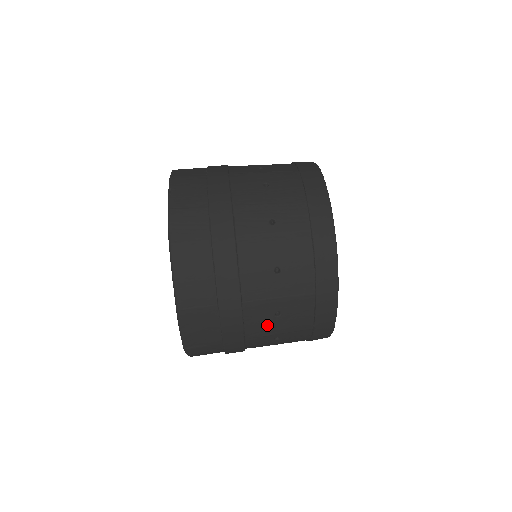
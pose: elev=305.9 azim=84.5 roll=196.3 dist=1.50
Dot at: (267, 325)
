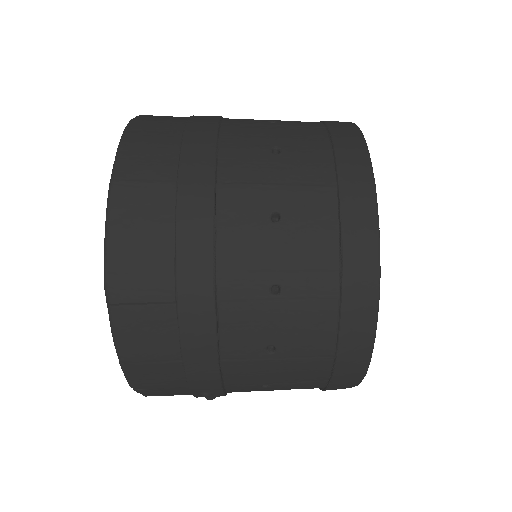
Dot at: (256, 239)
